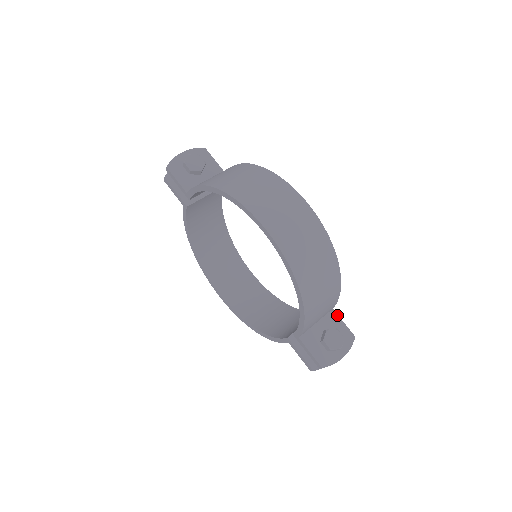
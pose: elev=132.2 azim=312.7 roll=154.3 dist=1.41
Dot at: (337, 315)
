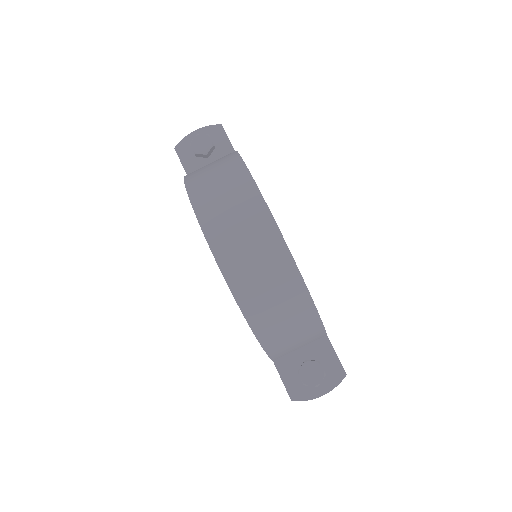
Dot at: (330, 344)
